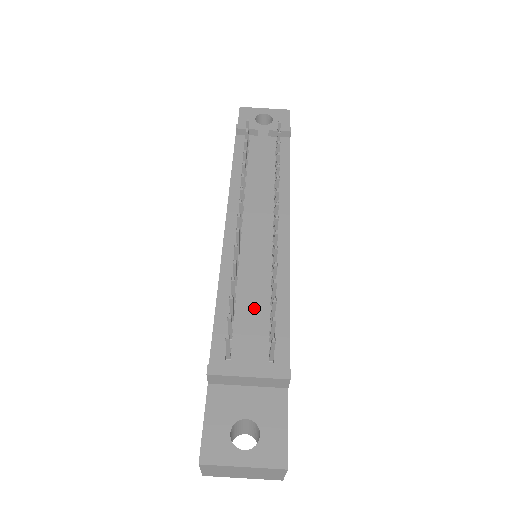
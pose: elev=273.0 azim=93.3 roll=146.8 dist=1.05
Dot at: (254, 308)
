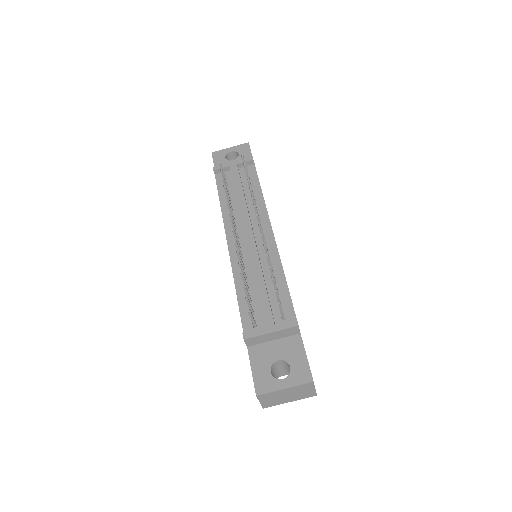
Dot at: (262, 289)
